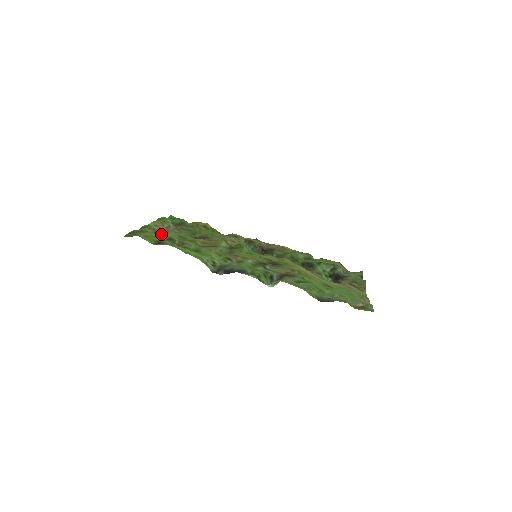
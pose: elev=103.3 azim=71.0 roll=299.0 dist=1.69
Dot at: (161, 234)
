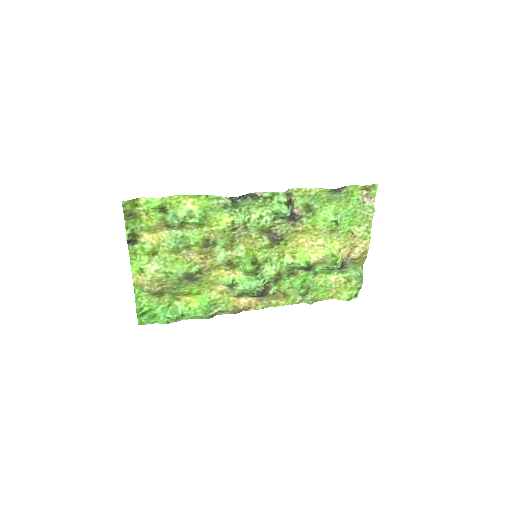
Dot at: (157, 228)
